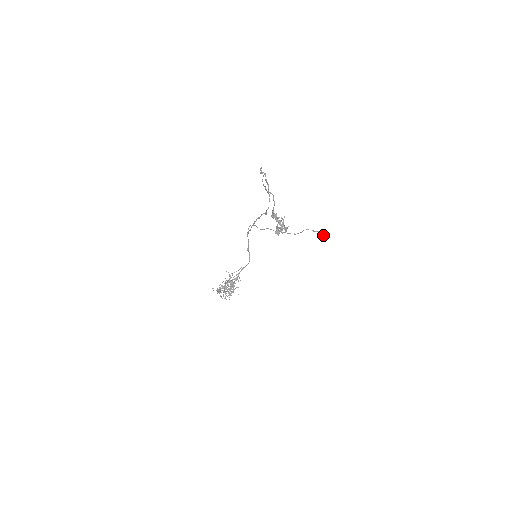
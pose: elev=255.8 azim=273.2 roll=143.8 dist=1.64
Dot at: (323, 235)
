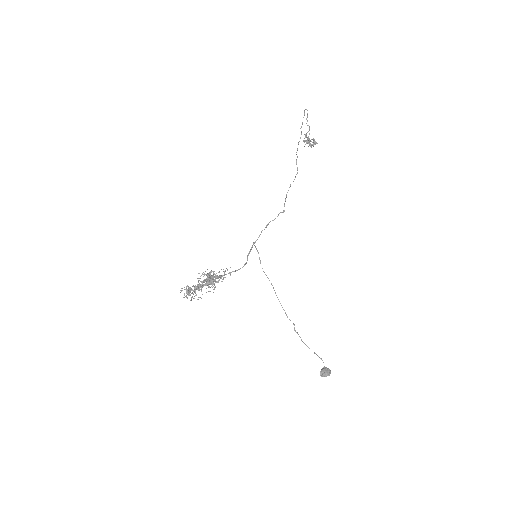
Dot at: (326, 367)
